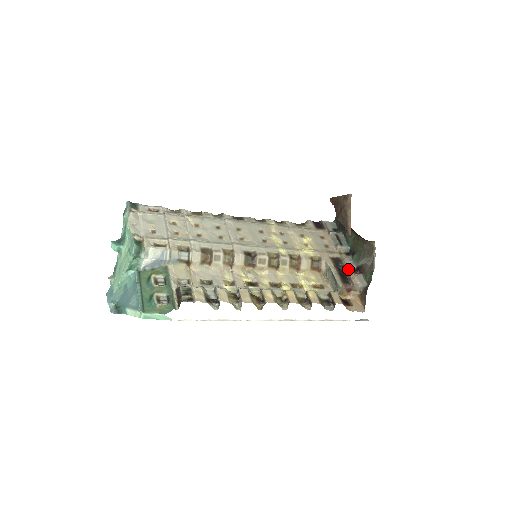
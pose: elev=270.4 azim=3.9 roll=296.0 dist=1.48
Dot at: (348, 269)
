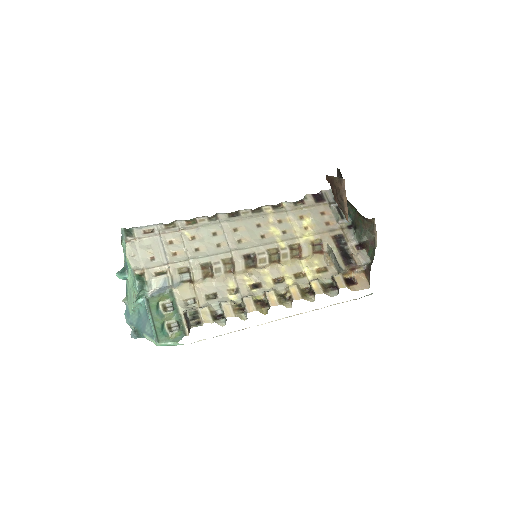
Dot at: (351, 246)
